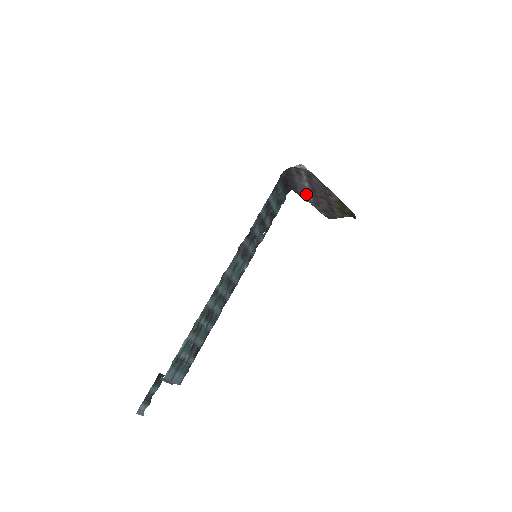
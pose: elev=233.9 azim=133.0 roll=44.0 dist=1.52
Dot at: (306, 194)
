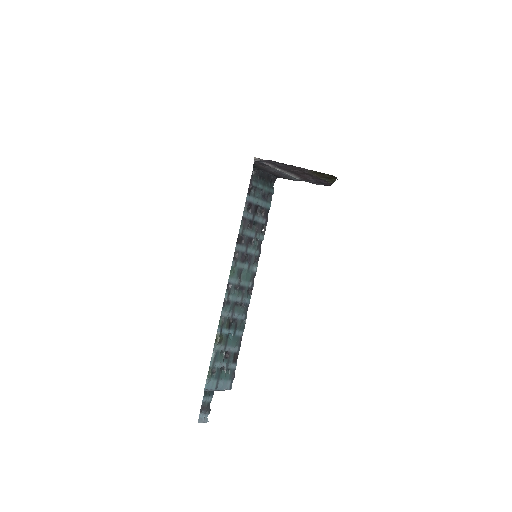
Dot at: (289, 176)
